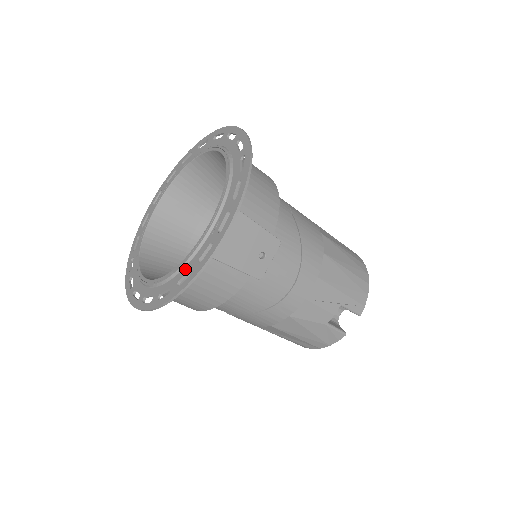
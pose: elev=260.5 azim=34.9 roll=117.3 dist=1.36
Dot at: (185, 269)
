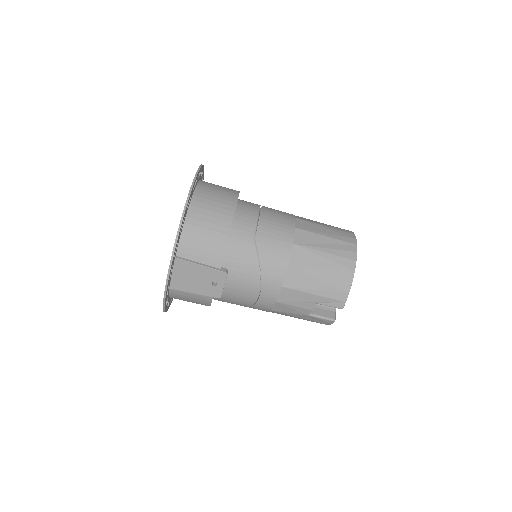
Dot at: occluded
